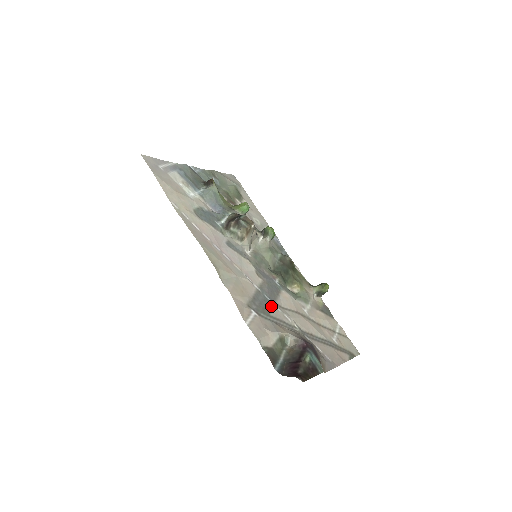
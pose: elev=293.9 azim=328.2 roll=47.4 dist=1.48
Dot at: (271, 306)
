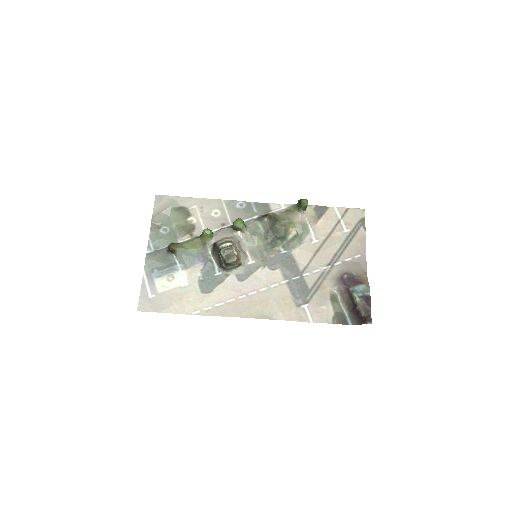
Dot at: (303, 280)
